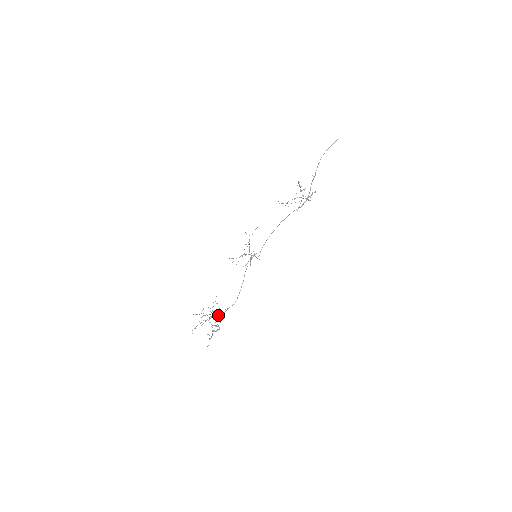
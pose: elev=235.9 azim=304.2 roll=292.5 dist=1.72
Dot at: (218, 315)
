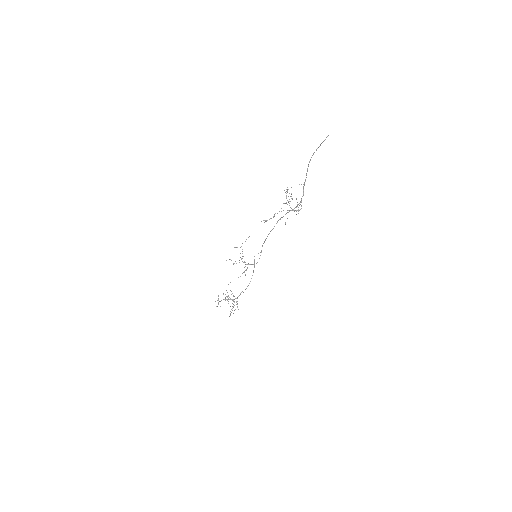
Dot at: (233, 299)
